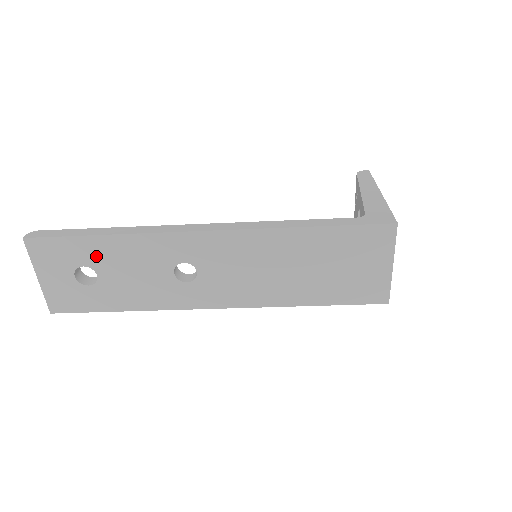
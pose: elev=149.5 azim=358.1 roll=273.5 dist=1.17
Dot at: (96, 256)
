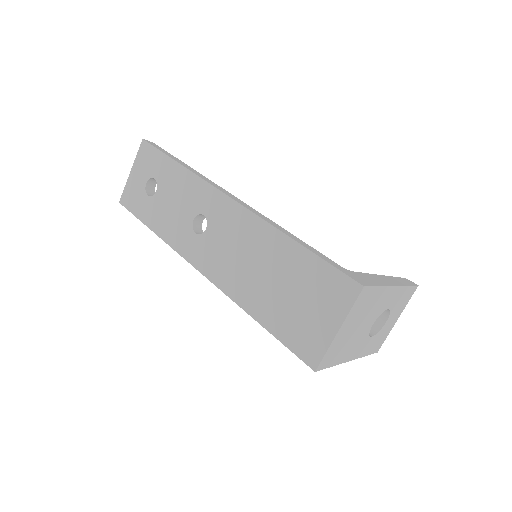
Dot at: (165, 176)
